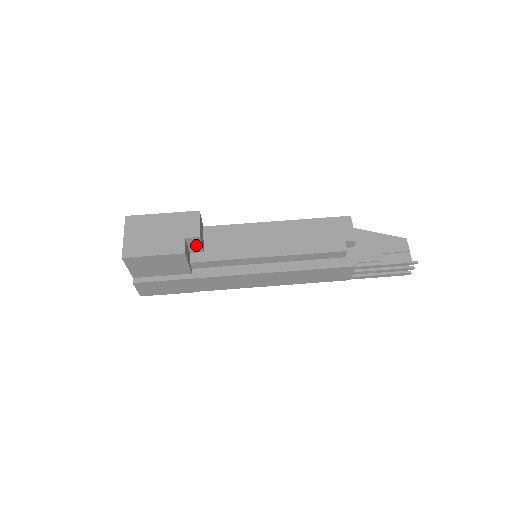
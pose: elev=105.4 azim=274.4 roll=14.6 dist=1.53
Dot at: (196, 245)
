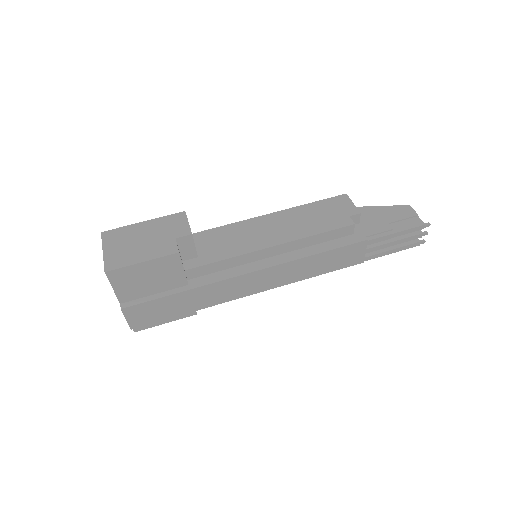
Dot at: (188, 248)
